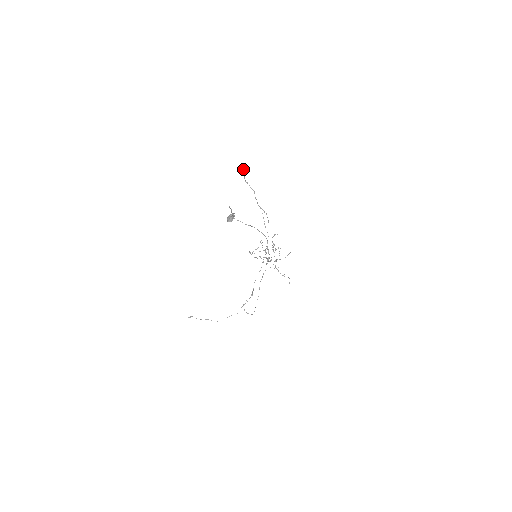
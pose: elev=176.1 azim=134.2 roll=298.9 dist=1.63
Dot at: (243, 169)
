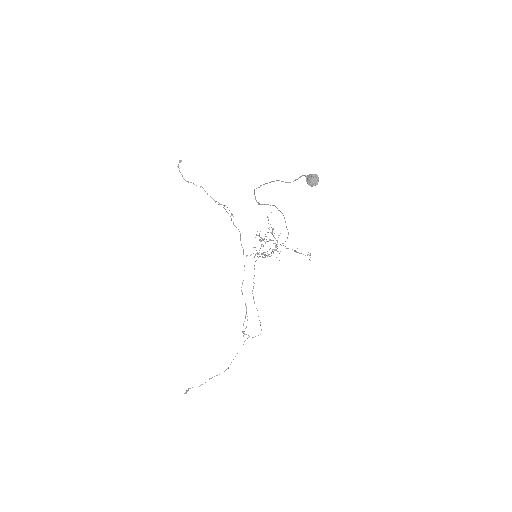
Dot at: (178, 166)
